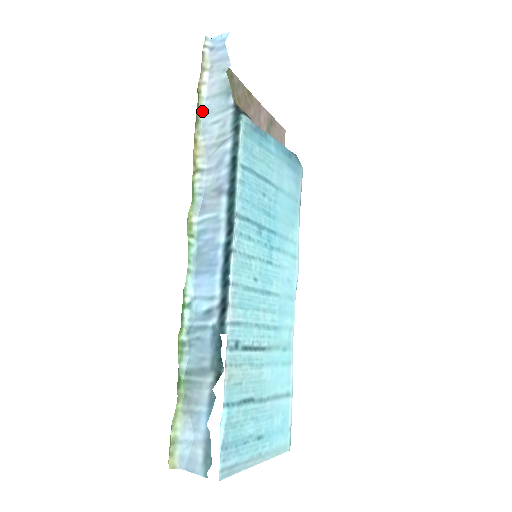
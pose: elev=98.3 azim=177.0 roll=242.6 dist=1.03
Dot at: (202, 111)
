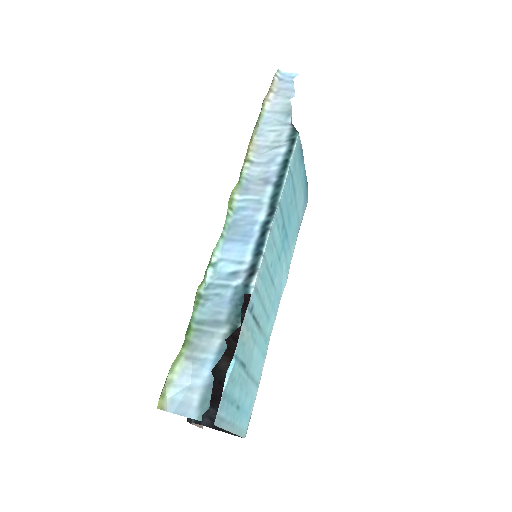
Dot at: (262, 119)
